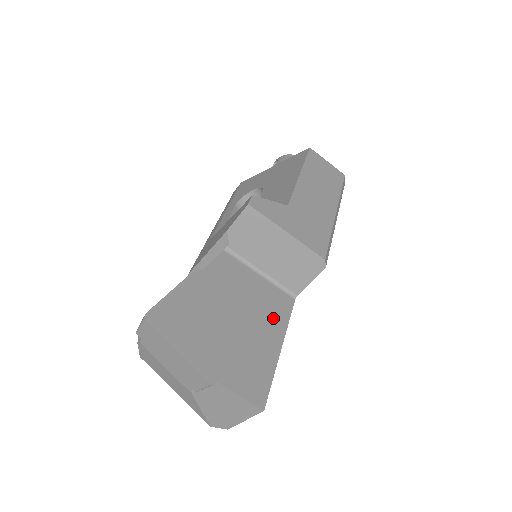
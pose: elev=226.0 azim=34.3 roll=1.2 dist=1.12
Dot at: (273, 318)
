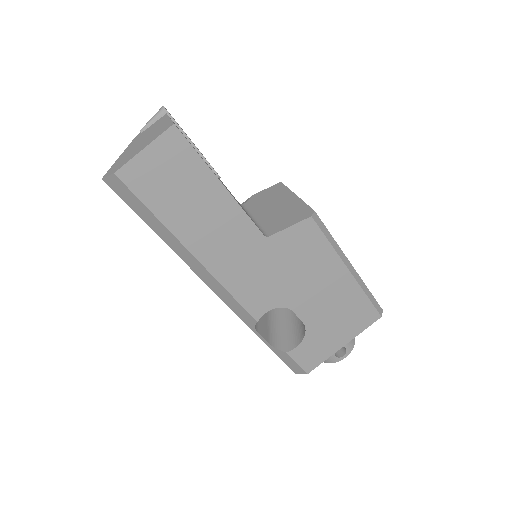
Dot at: occluded
